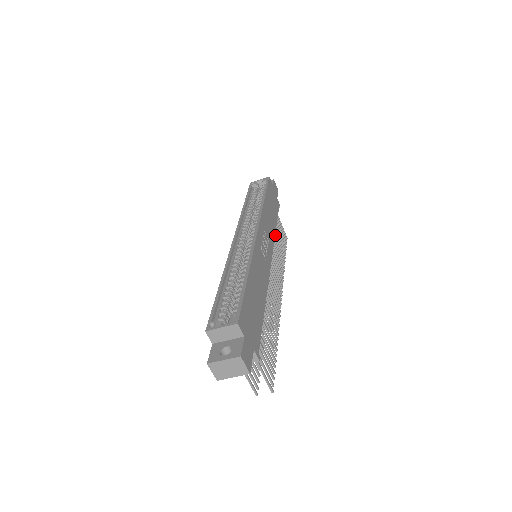
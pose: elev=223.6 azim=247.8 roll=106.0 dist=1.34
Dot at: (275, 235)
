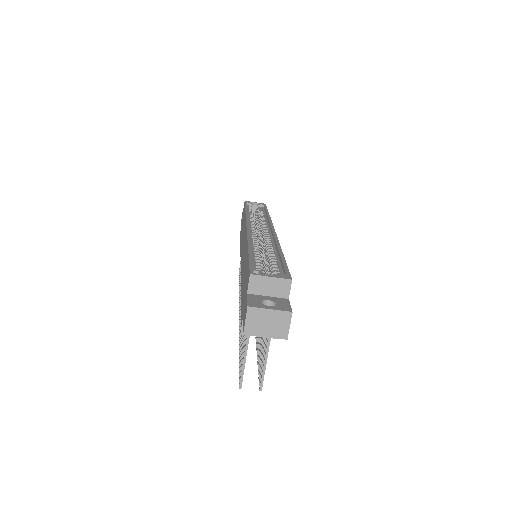
Dot at: occluded
